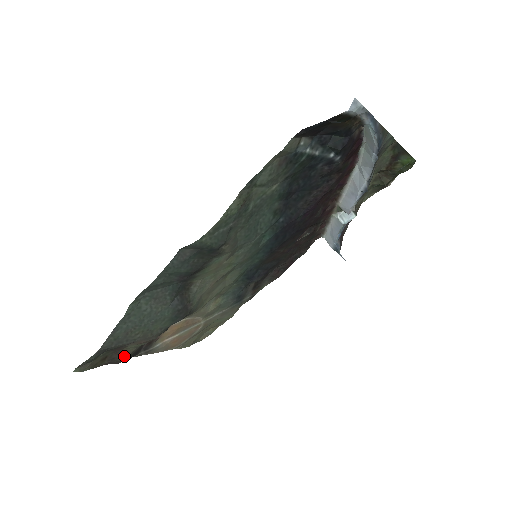
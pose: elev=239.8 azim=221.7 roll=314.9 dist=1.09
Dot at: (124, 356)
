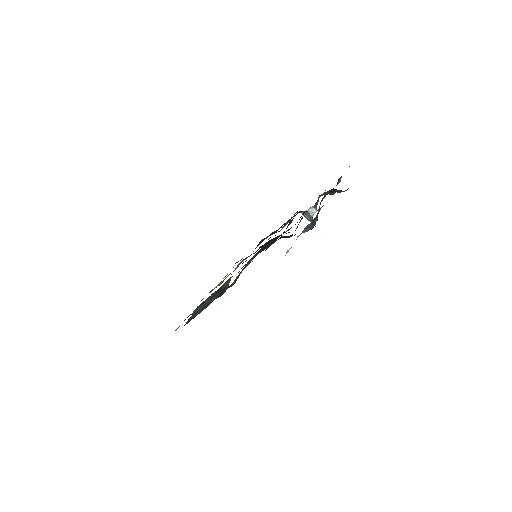
Dot at: occluded
